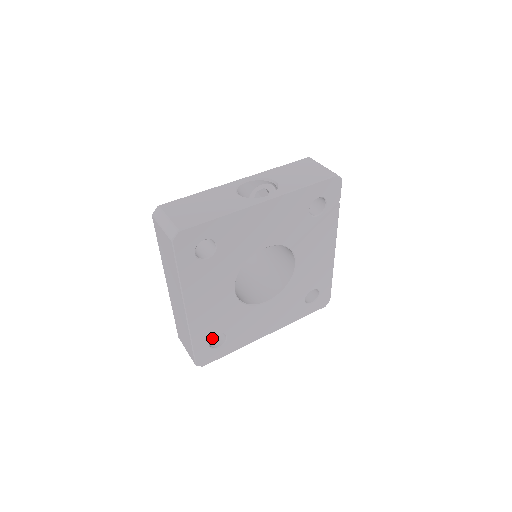
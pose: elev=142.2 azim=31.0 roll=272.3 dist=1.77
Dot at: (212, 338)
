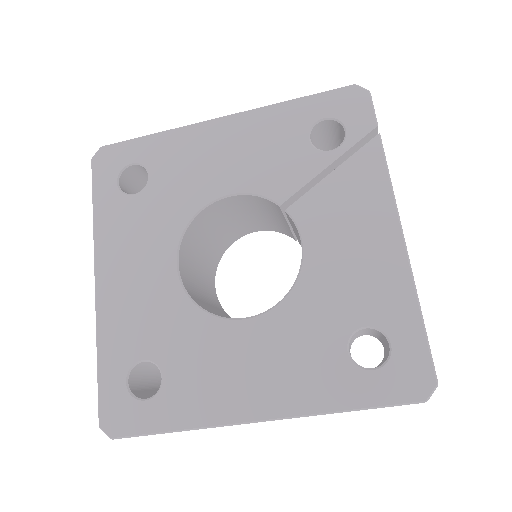
Dot at: occluded
